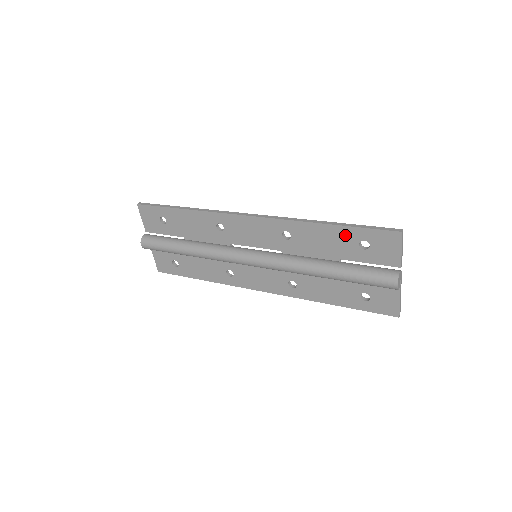
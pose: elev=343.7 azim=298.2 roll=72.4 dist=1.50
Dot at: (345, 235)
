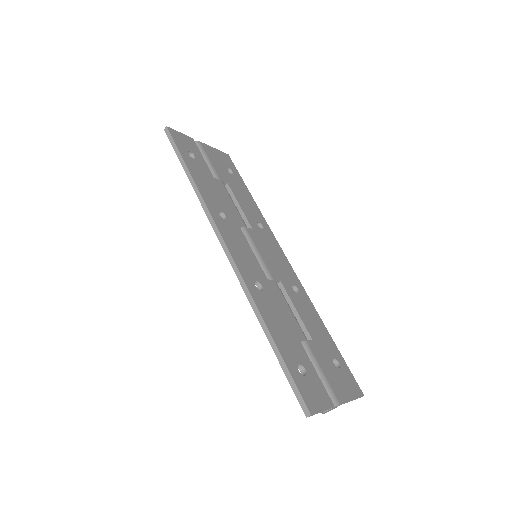
Dot at: occluded
